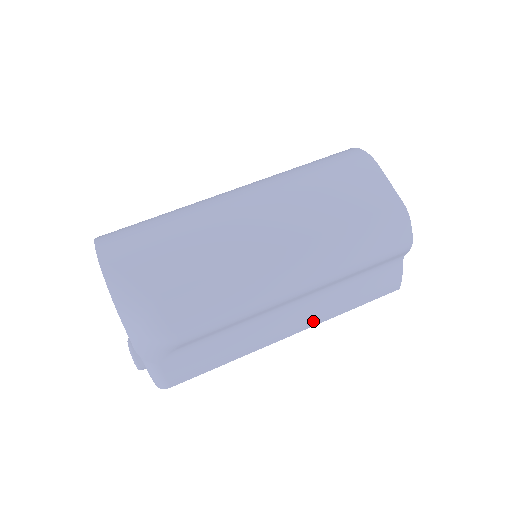
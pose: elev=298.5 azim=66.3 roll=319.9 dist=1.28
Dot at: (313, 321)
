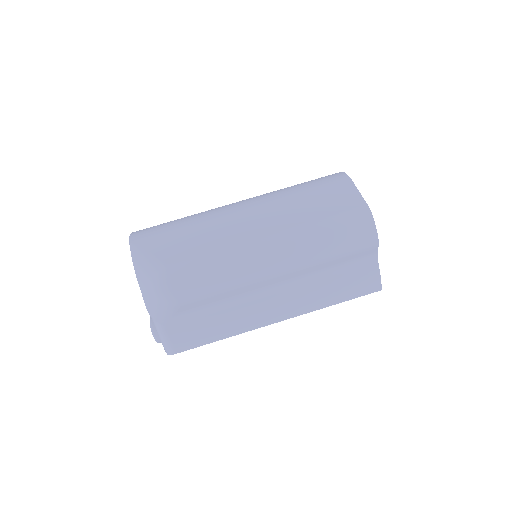
Dot at: (299, 309)
